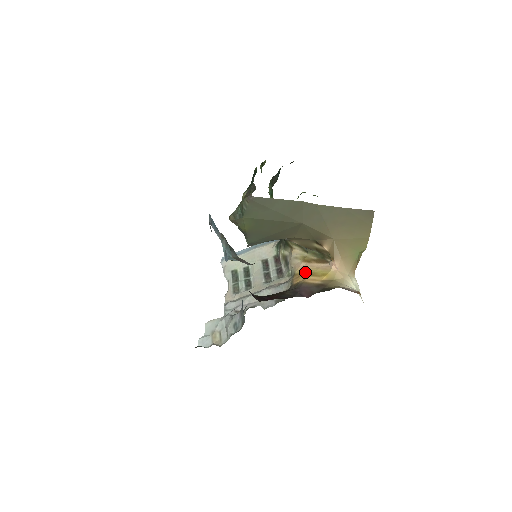
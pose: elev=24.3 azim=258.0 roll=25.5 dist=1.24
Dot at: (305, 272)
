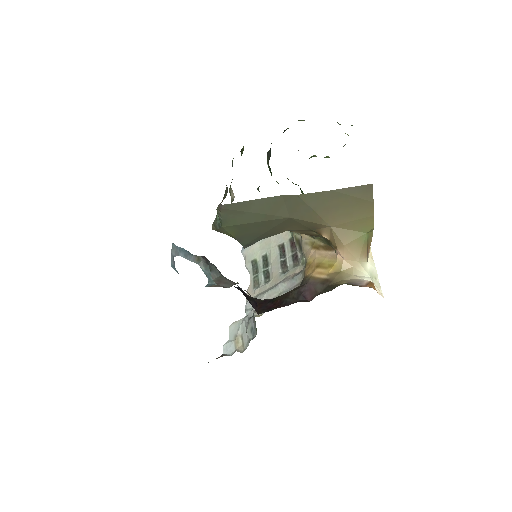
Dot at: (314, 262)
